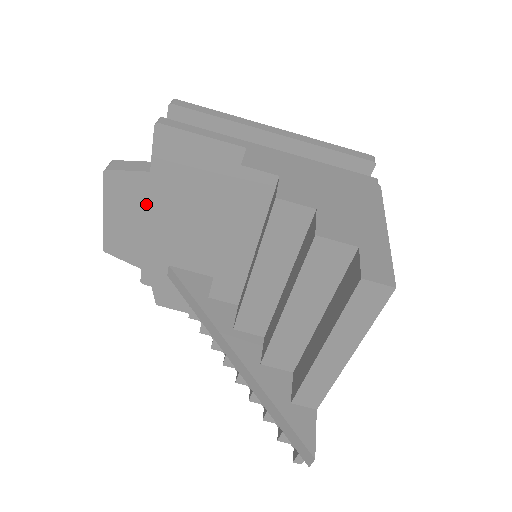
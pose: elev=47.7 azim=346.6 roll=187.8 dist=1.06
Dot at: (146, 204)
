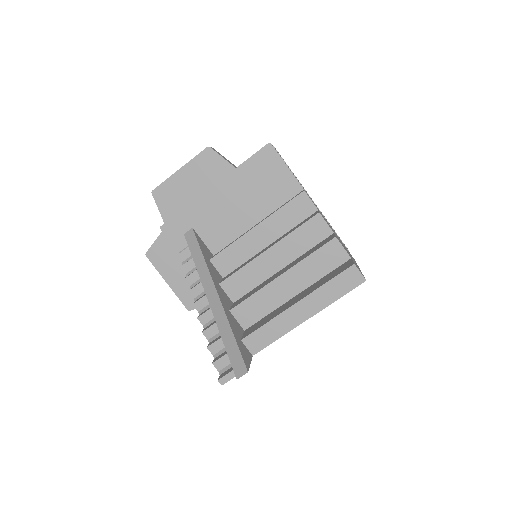
Dot at: (212, 183)
